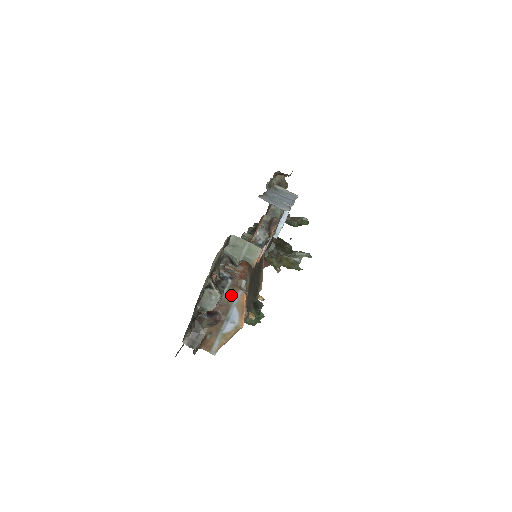
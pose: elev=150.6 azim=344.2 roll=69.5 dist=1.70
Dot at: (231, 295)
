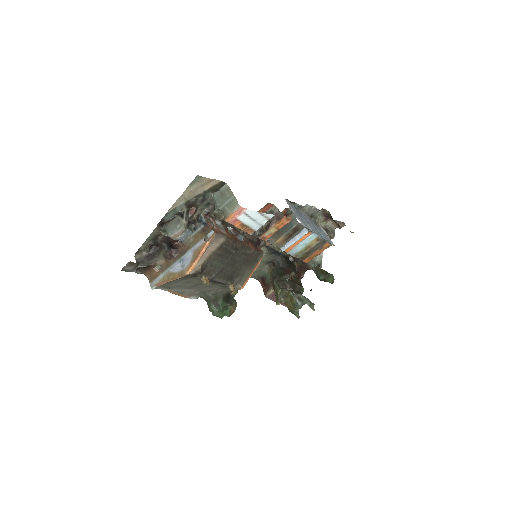
Dot at: (196, 239)
